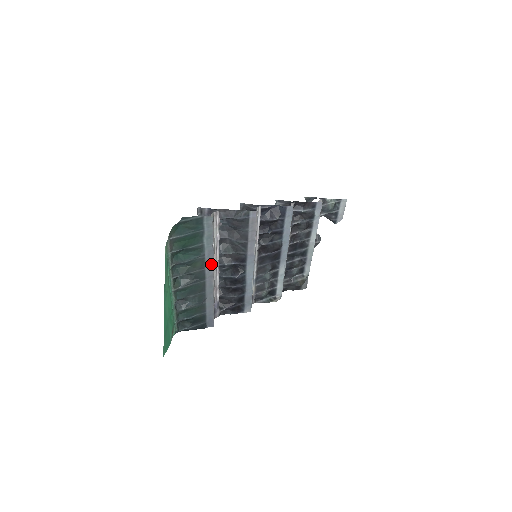
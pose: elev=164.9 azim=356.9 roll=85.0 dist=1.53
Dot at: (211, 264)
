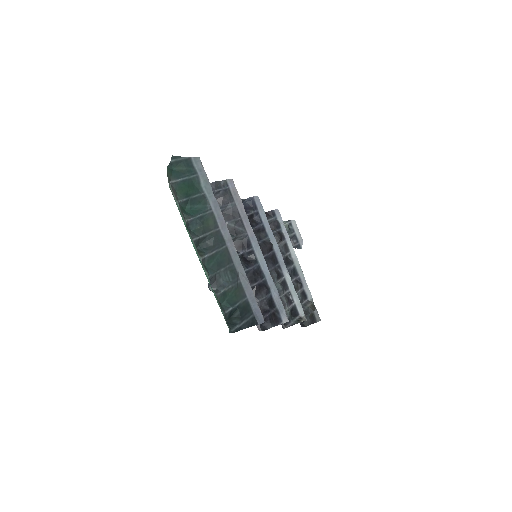
Dot at: (222, 221)
